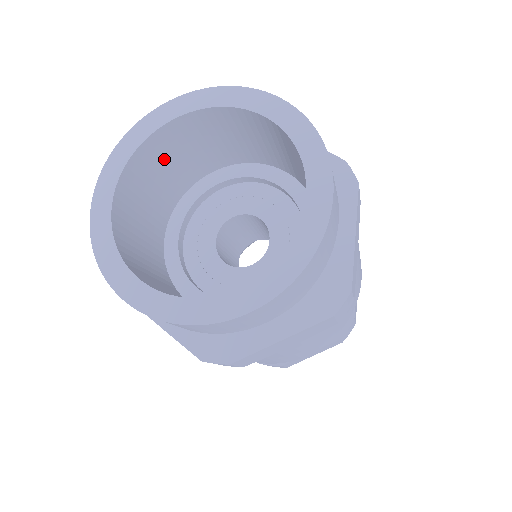
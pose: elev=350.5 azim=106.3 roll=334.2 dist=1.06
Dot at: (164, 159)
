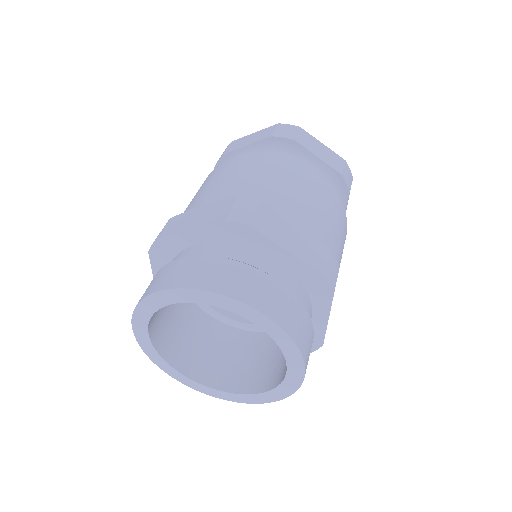
Dot at: occluded
